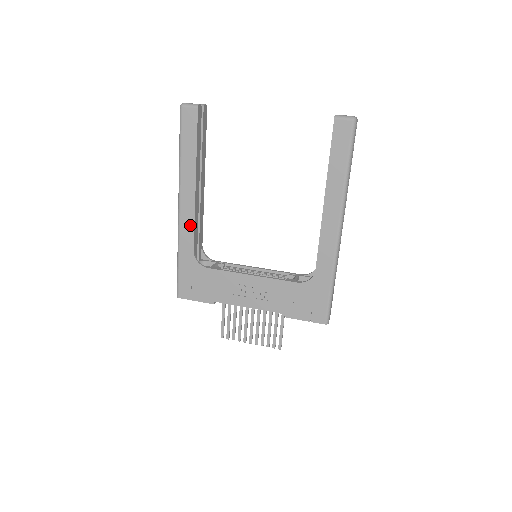
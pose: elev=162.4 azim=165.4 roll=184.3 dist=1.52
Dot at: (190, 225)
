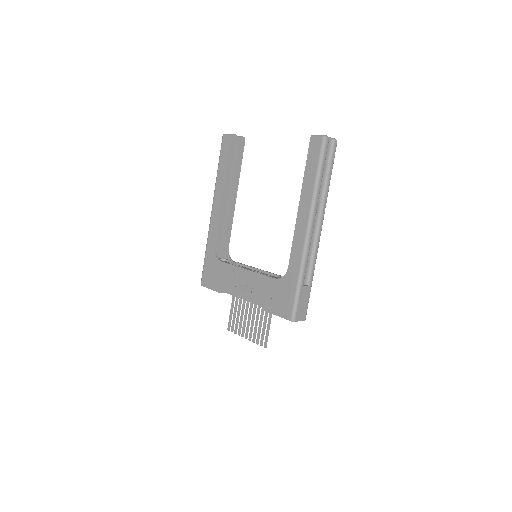
Dot at: (215, 225)
